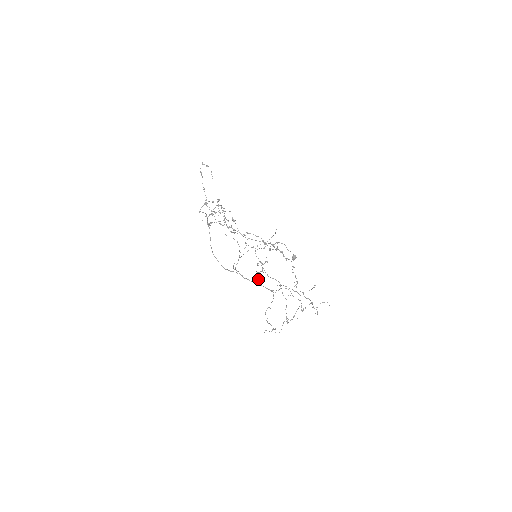
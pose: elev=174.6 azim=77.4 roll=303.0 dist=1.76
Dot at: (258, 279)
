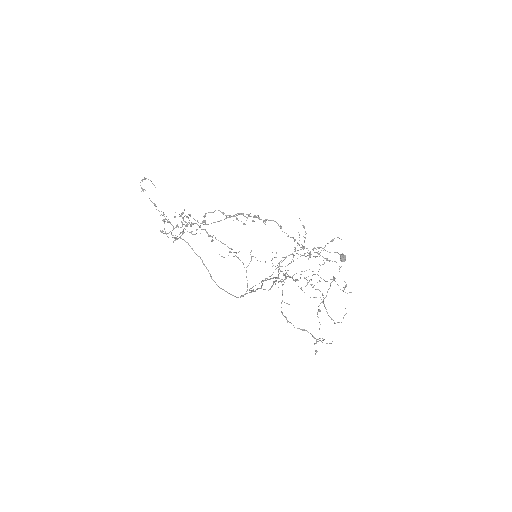
Dot at: occluded
